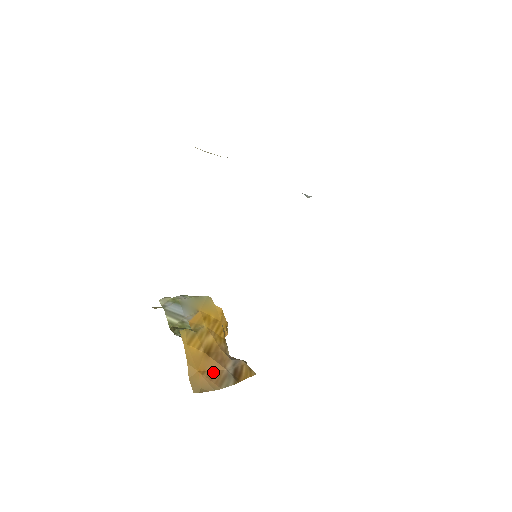
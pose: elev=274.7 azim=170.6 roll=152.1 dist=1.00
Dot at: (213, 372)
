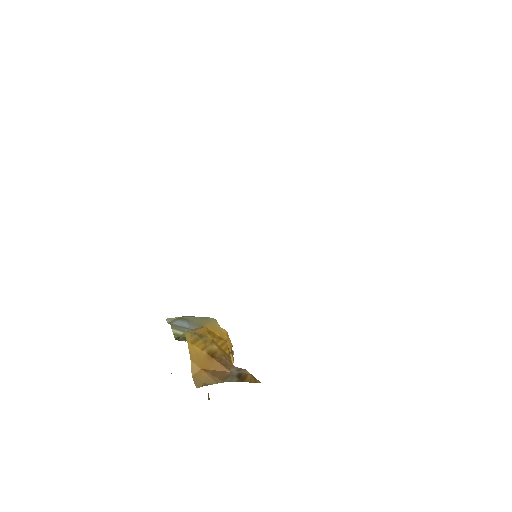
Dot at: (216, 371)
